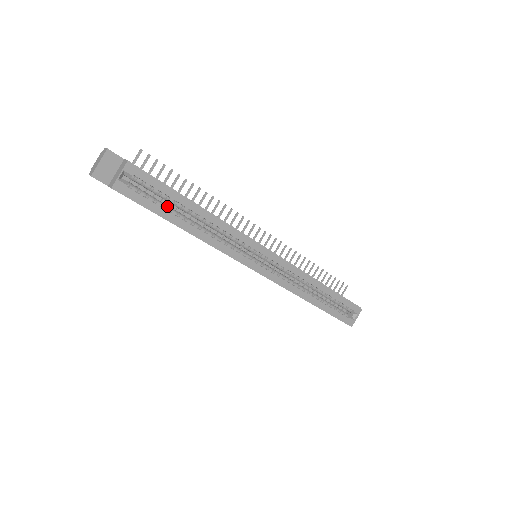
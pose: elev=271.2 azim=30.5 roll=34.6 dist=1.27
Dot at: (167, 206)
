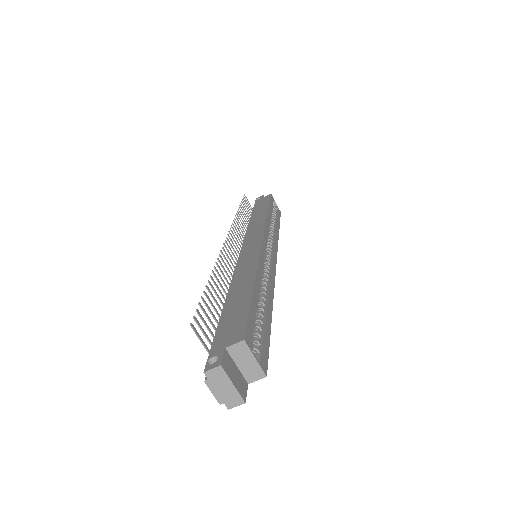
Dot at: (259, 319)
